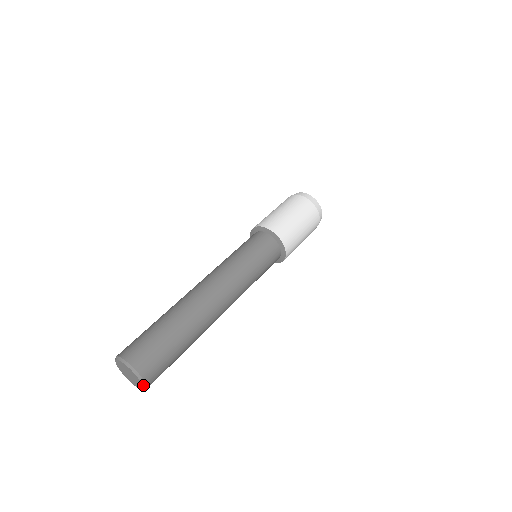
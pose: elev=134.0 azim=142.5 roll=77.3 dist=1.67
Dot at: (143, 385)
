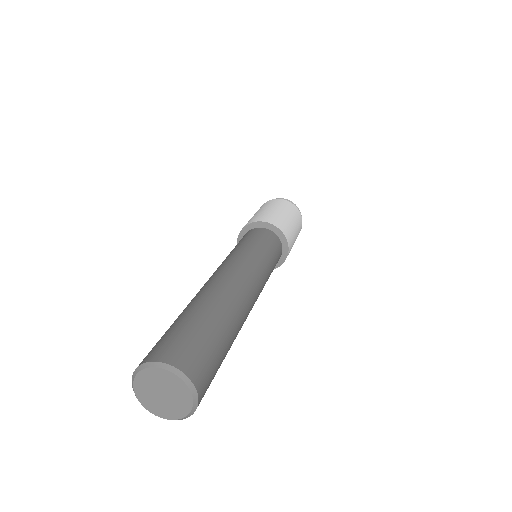
Dot at: (183, 417)
